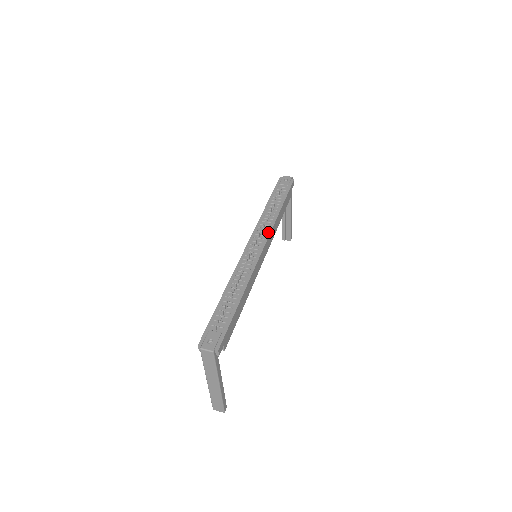
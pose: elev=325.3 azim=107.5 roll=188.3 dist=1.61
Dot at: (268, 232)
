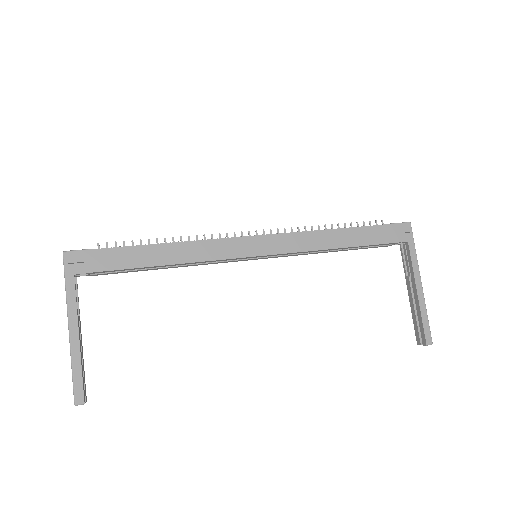
Dot at: (286, 233)
